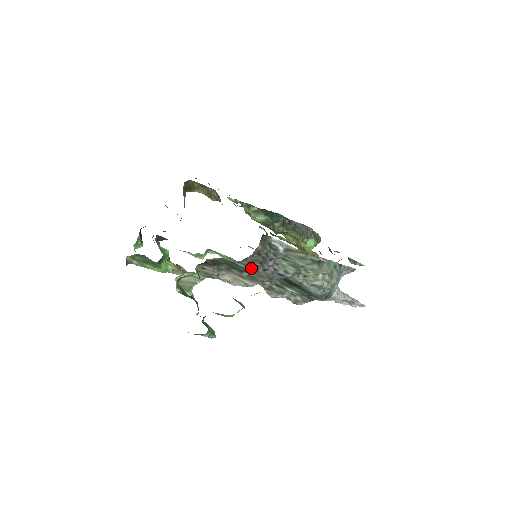
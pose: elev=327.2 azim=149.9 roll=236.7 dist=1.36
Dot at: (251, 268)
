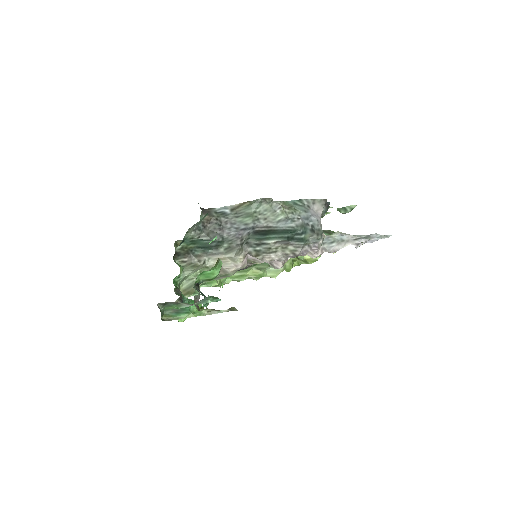
Dot at: occluded
